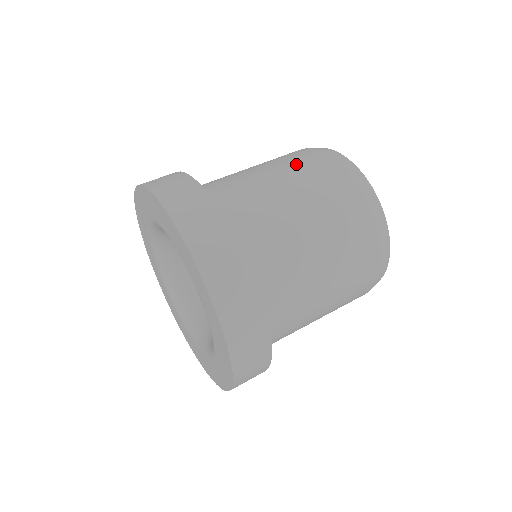
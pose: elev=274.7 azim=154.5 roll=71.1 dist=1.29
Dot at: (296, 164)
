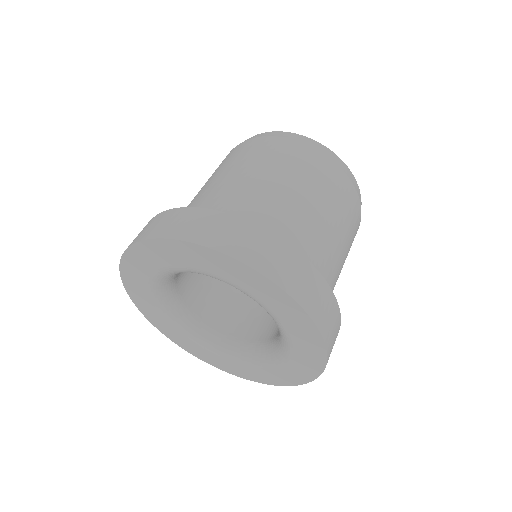
Dot at: (335, 195)
